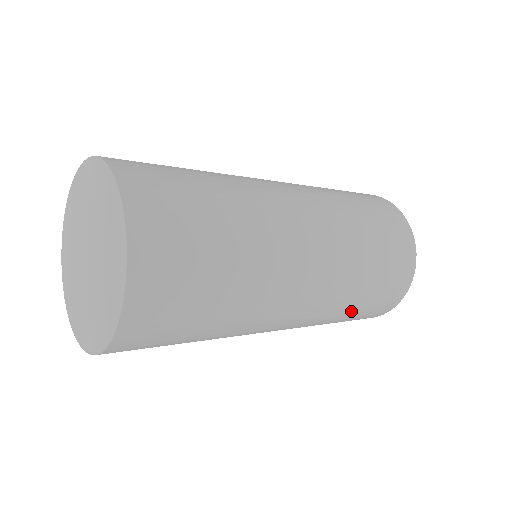
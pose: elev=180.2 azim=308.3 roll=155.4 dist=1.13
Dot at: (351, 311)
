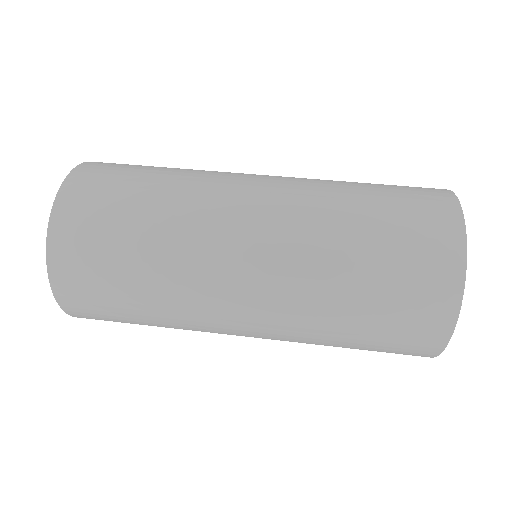
Dot at: occluded
